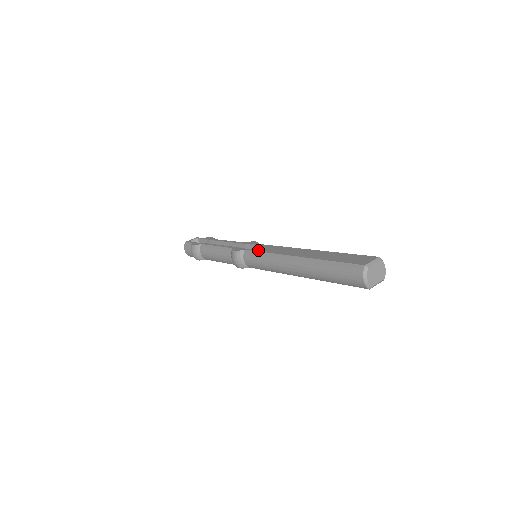
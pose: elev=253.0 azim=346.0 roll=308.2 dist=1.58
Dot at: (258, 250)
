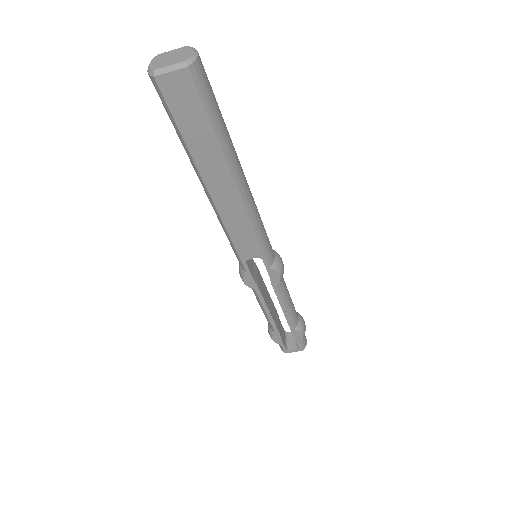
Dot at: occluded
